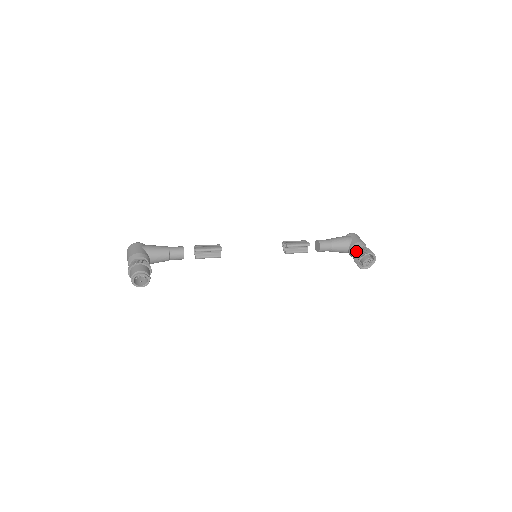
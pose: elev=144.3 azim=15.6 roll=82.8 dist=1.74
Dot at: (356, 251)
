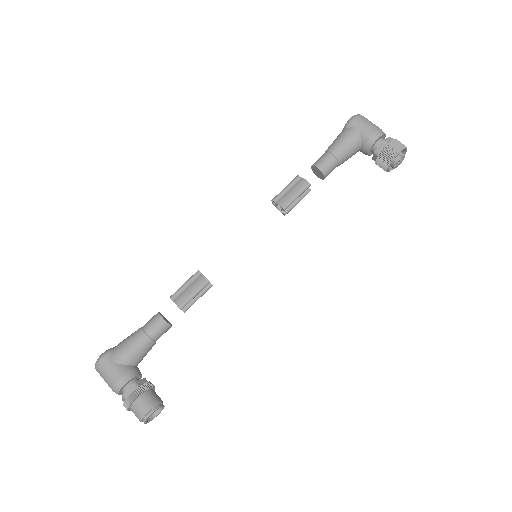
Dot at: (376, 154)
